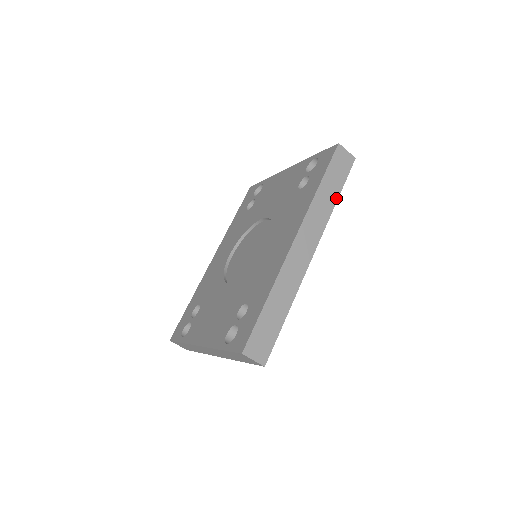
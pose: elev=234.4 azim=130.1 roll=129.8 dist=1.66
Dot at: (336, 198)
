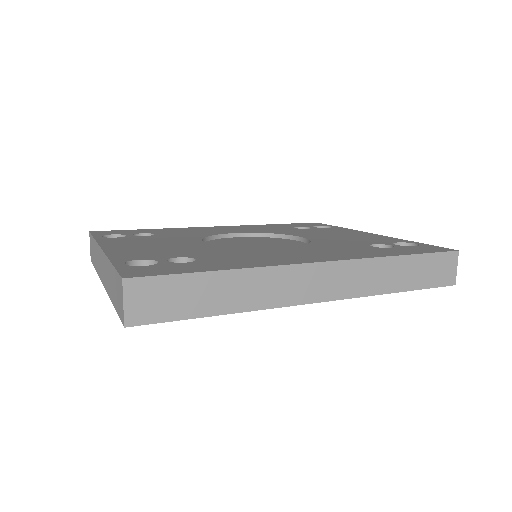
Dot at: (399, 289)
